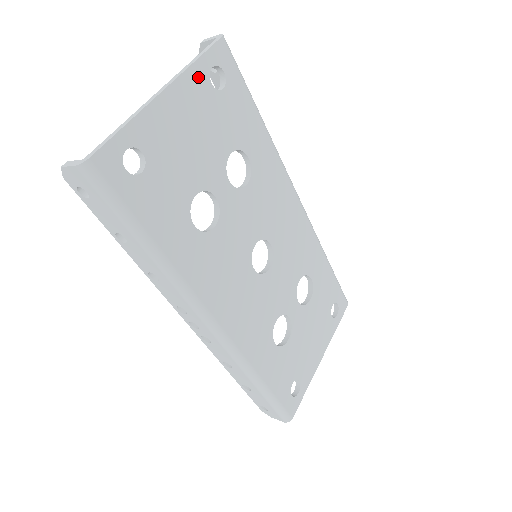
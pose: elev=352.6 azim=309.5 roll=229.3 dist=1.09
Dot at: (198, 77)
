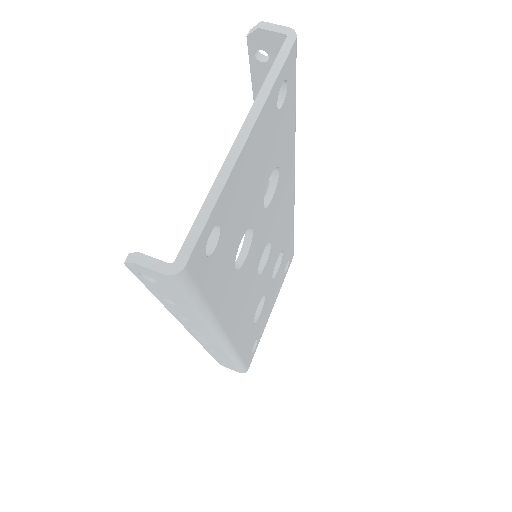
Dot at: (271, 104)
